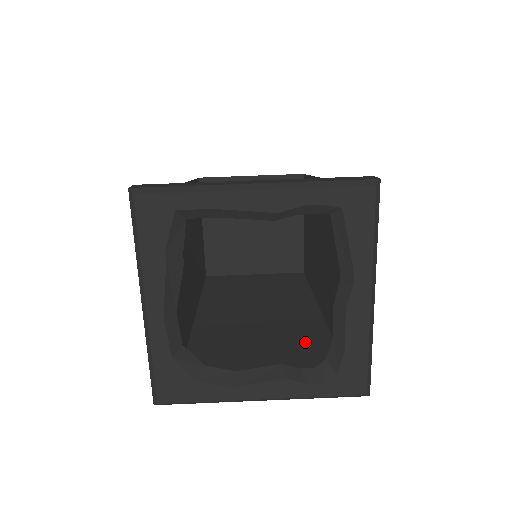
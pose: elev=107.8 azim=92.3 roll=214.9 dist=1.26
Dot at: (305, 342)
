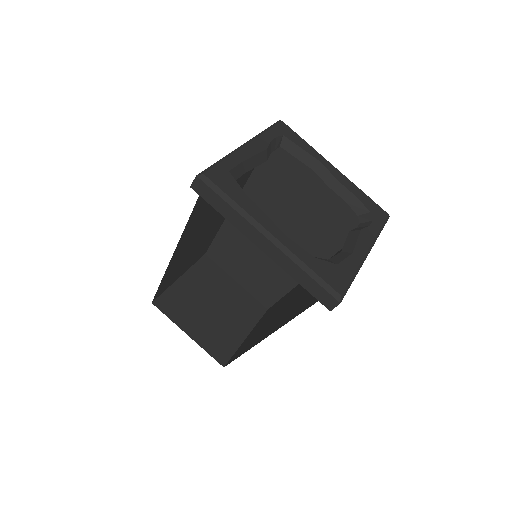
Dot at: occluded
